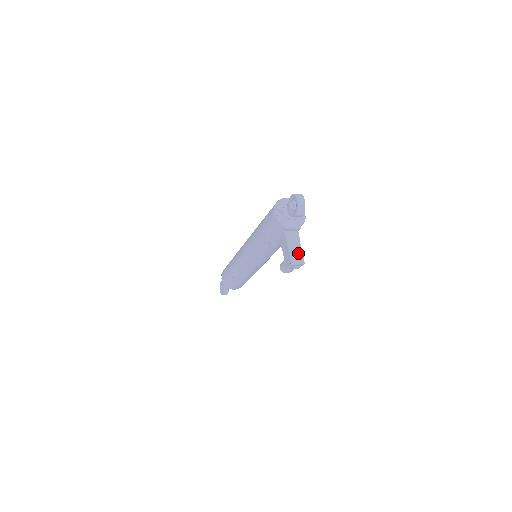
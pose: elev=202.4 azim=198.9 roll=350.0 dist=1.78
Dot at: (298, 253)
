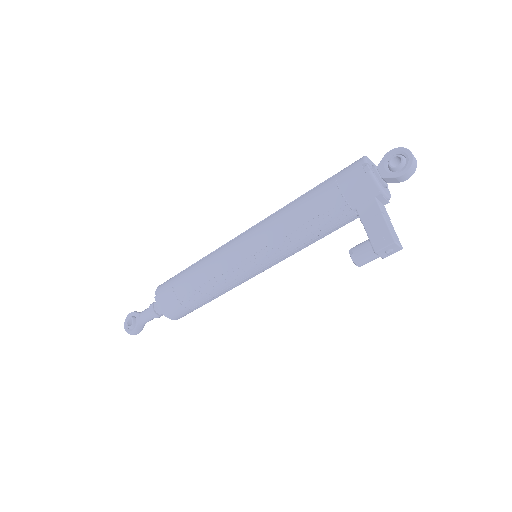
Dot at: (394, 232)
